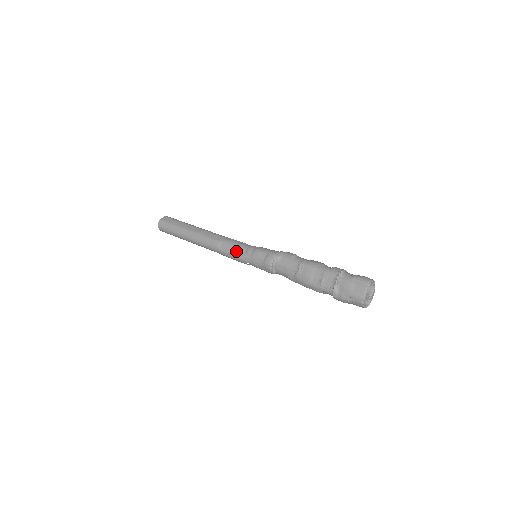
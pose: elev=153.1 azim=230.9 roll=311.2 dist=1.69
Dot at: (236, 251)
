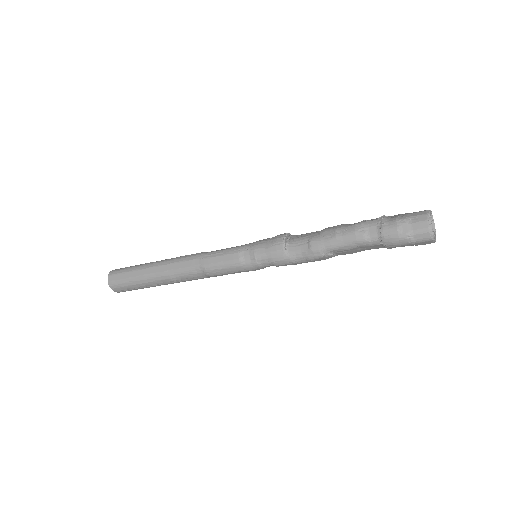
Dot at: (231, 247)
